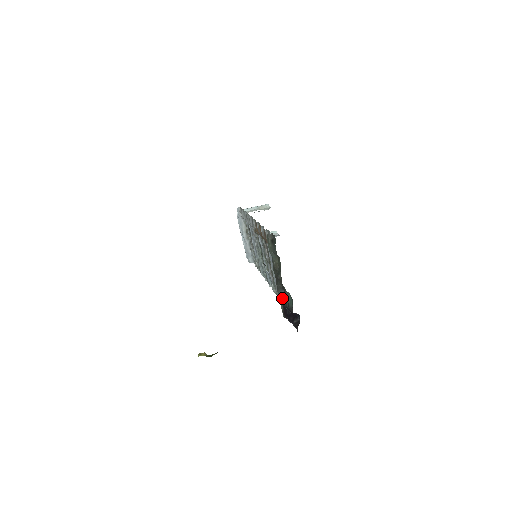
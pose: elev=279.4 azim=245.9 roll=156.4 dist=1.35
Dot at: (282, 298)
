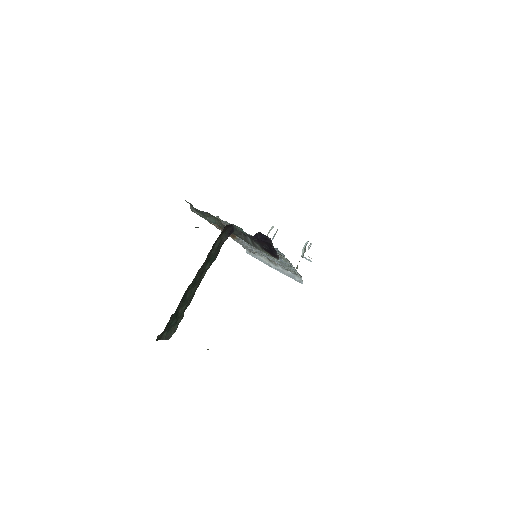
Dot at: (255, 244)
